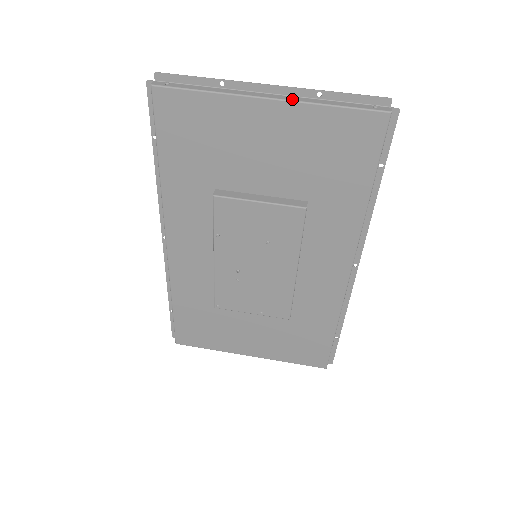
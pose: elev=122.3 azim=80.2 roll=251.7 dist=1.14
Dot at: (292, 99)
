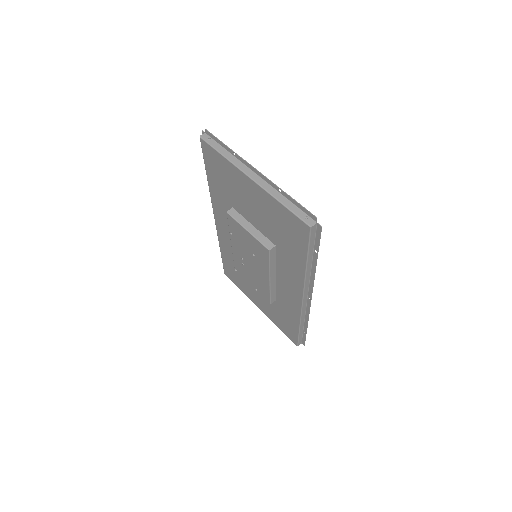
Dot at: (263, 186)
